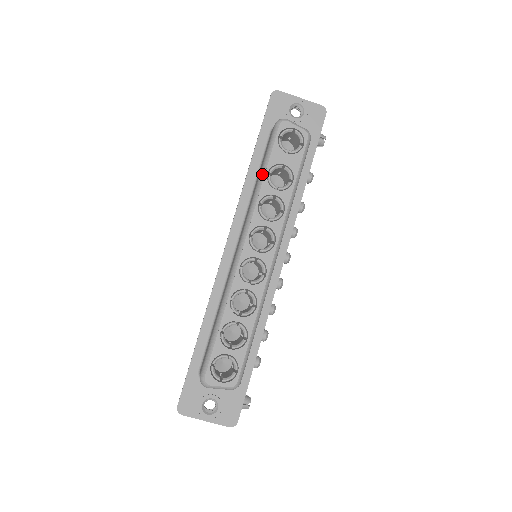
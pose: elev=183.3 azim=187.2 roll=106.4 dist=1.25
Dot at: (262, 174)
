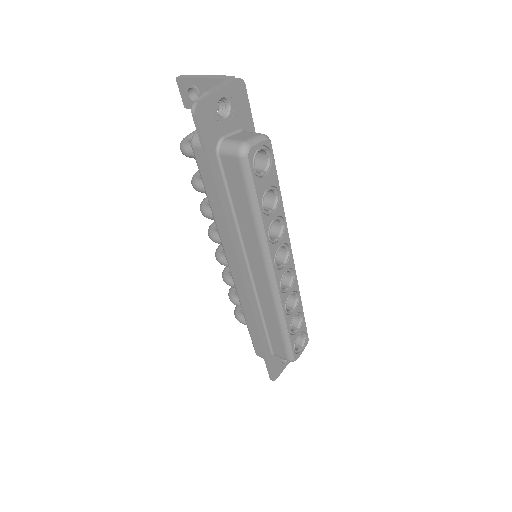
Dot at: (257, 213)
